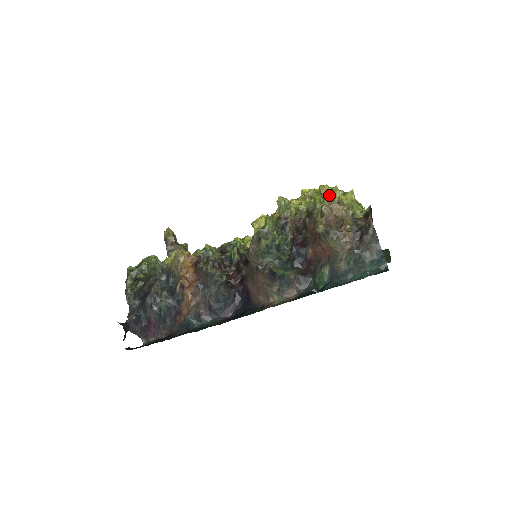
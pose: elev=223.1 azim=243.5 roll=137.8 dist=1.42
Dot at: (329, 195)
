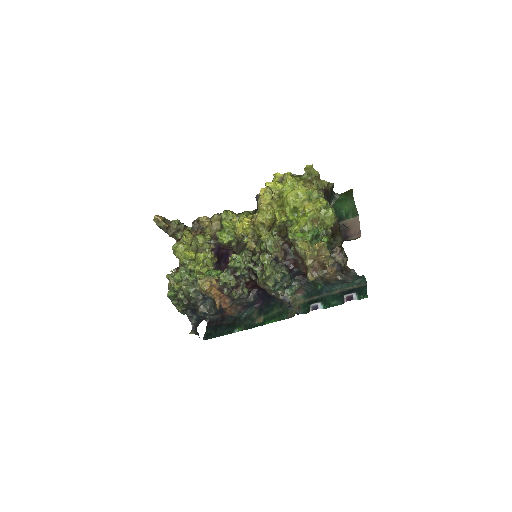
Dot at: (308, 250)
